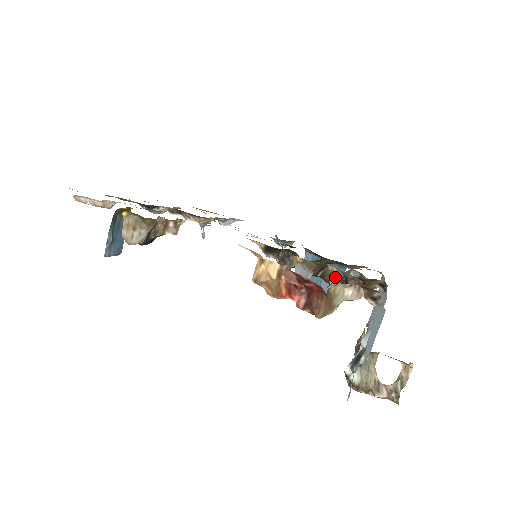
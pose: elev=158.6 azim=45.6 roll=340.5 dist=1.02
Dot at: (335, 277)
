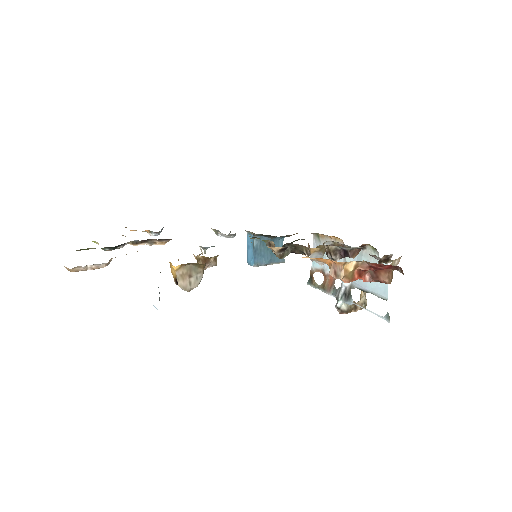
Dot at: (335, 252)
